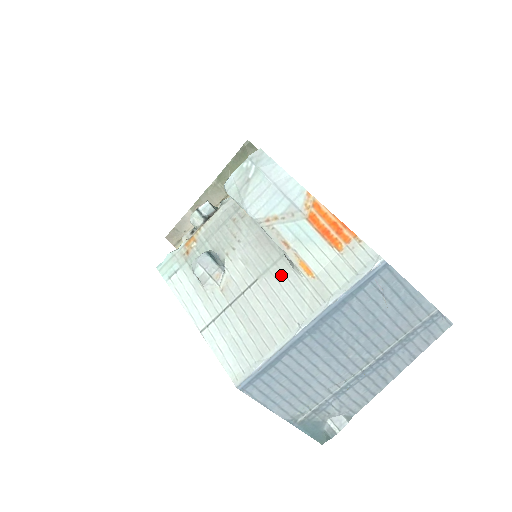
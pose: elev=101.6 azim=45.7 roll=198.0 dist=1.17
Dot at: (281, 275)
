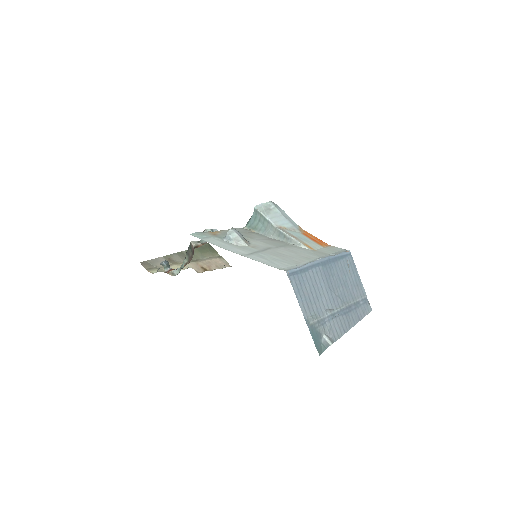
Dot at: (293, 247)
